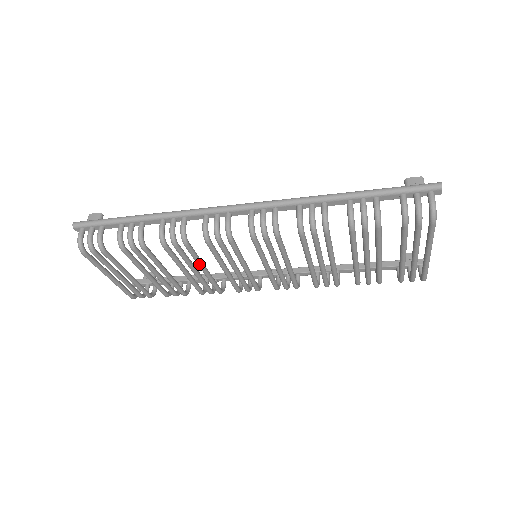
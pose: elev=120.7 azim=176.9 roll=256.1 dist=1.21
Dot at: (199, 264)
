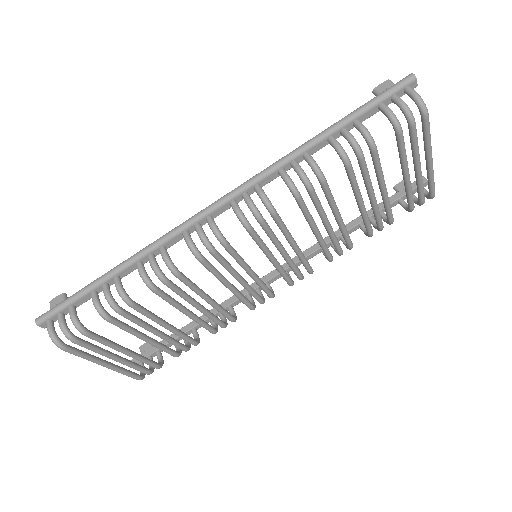
Dot at: (200, 294)
